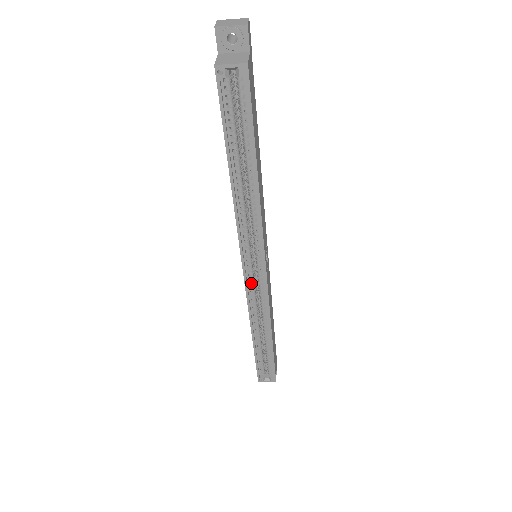
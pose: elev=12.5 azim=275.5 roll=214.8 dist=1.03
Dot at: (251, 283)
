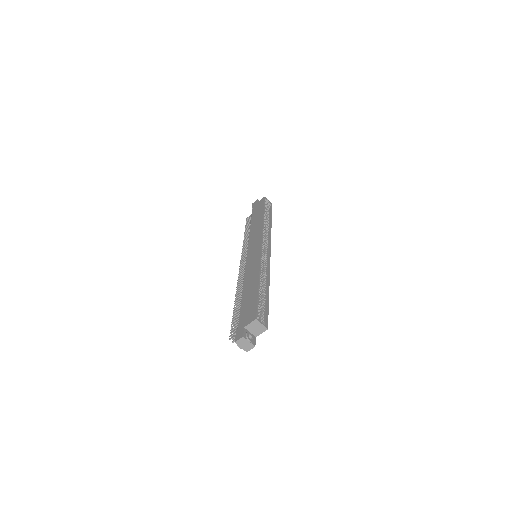
Dot at: (262, 253)
